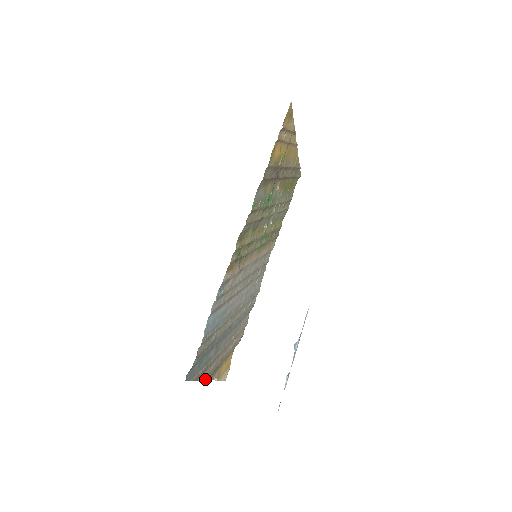
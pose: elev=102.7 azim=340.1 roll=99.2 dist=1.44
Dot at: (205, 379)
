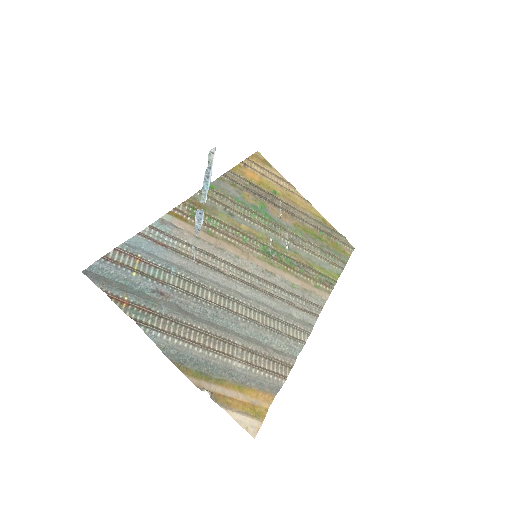
Dot at: (153, 339)
